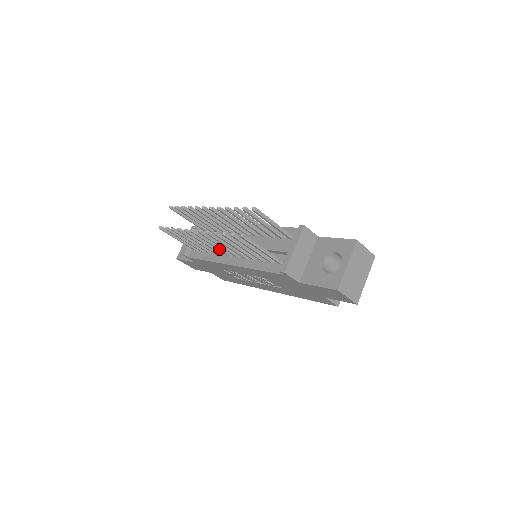
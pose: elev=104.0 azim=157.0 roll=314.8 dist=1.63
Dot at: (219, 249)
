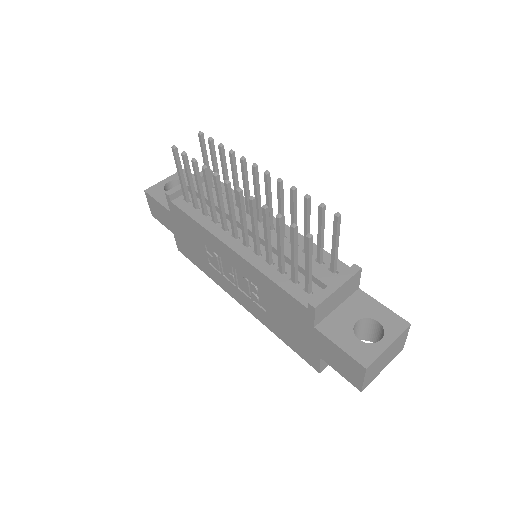
Dot at: (233, 223)
